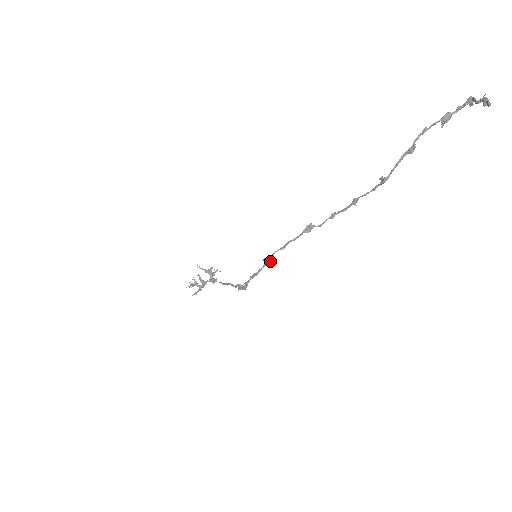
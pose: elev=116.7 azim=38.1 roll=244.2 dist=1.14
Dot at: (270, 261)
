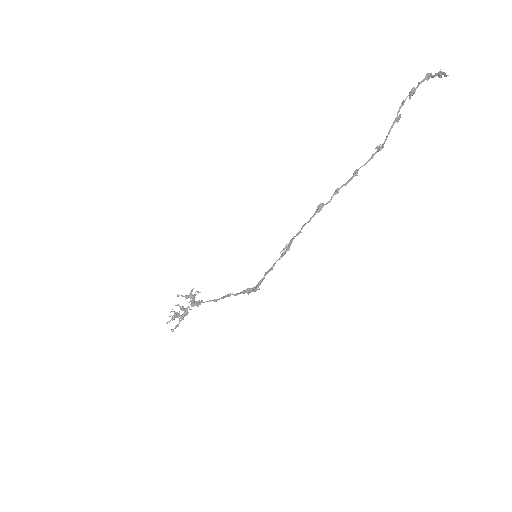
Dot at: (289, 249)
